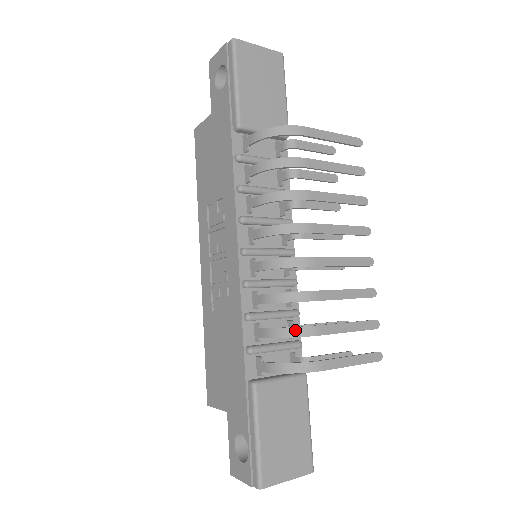
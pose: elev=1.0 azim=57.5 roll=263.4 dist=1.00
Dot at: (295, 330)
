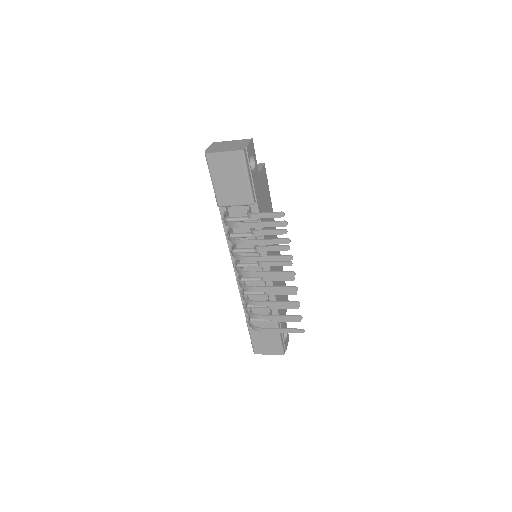
Dot at: (249, 313)
